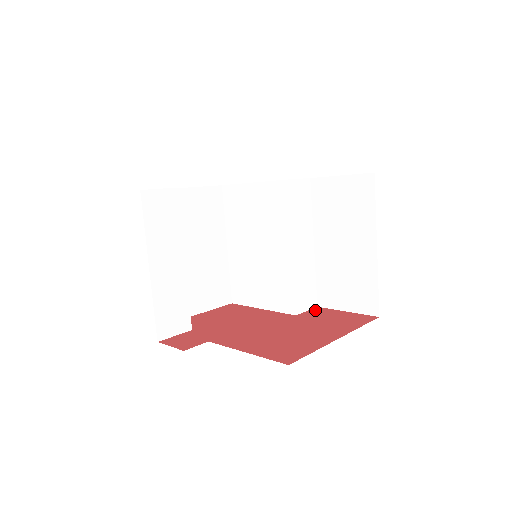
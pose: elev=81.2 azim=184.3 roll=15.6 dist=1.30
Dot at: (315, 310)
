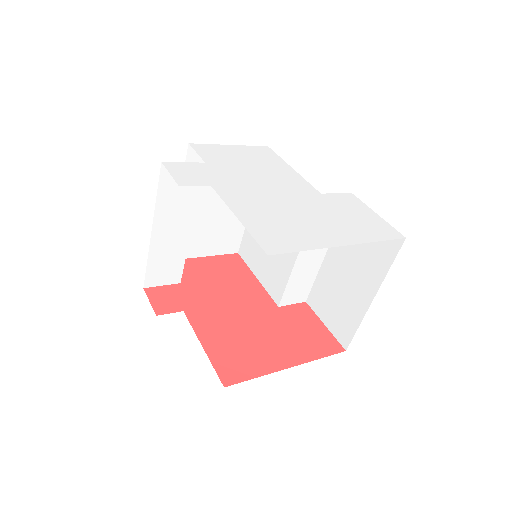
Dot at: (300, 307)
